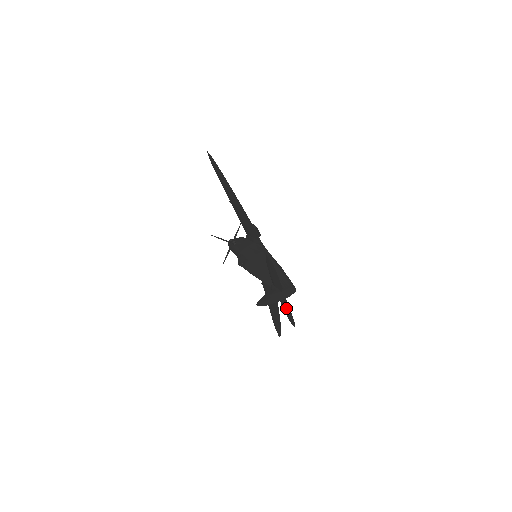
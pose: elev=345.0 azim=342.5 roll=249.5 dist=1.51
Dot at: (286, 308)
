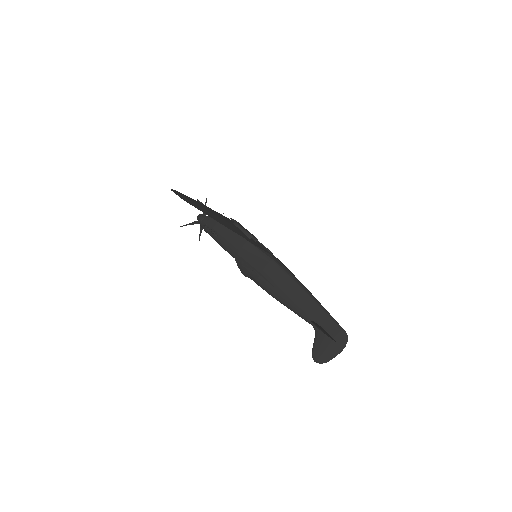
Dot at: occluded
